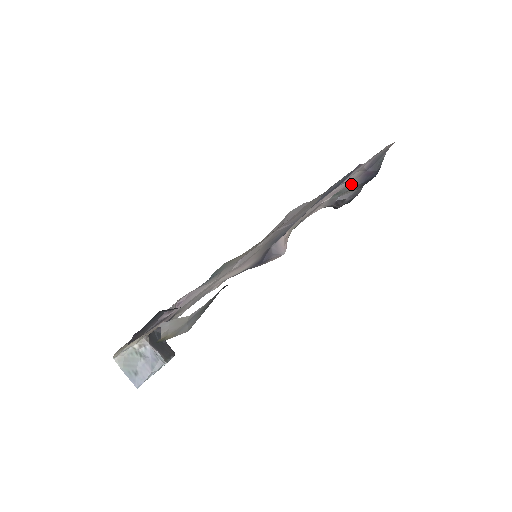
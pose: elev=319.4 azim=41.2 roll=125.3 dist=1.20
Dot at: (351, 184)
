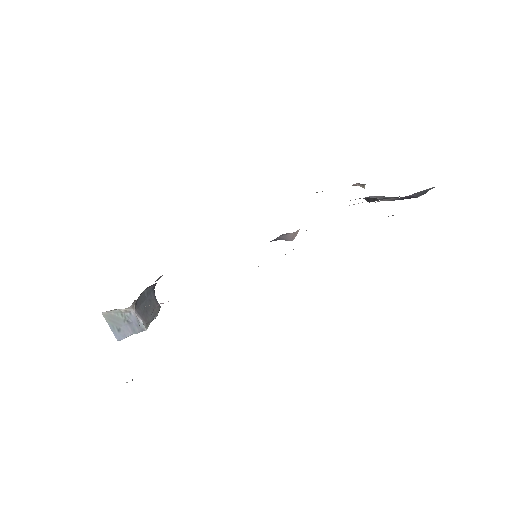
Dot at: (385, 200)
